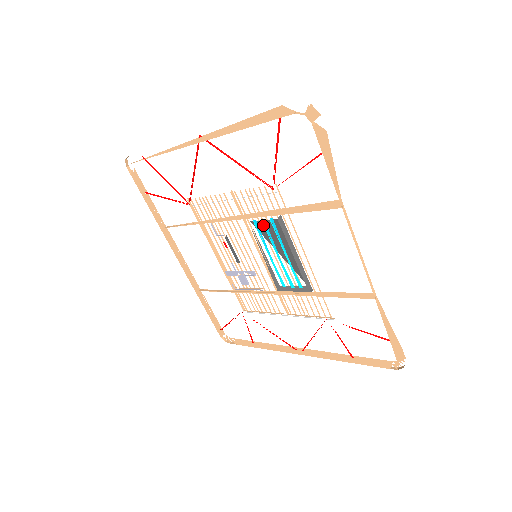
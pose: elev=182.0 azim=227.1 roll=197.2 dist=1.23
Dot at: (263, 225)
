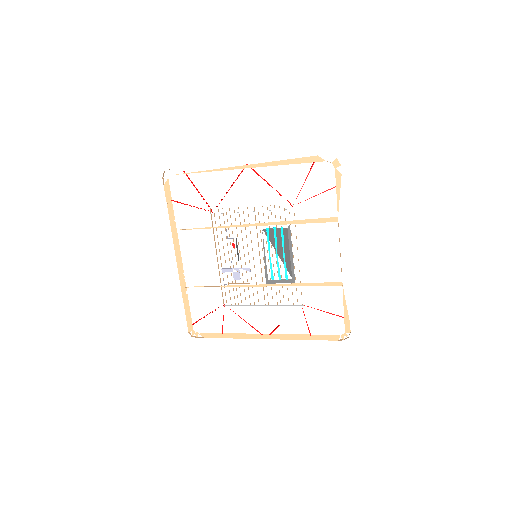
Dot at: (272, 232)
